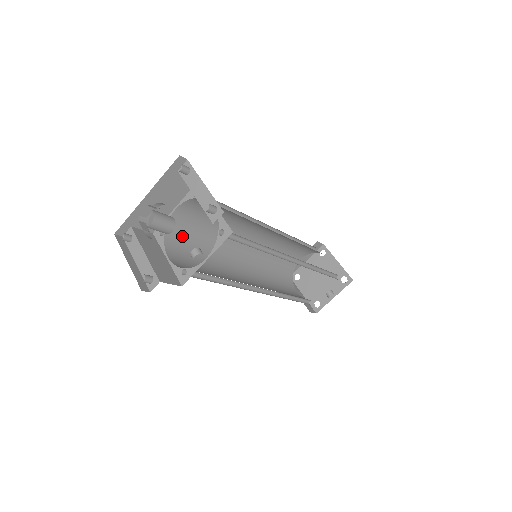
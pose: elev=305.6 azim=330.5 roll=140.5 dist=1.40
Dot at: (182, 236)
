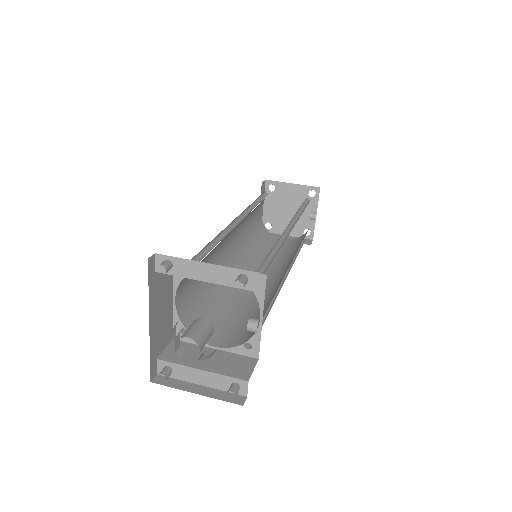
Dot at: (196, 312)
